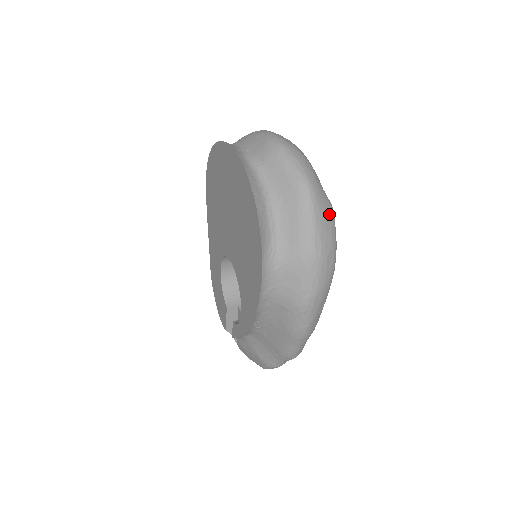
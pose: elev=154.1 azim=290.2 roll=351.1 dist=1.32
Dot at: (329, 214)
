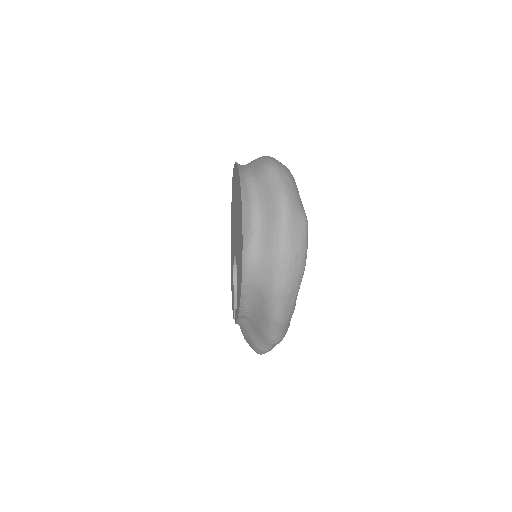
Dot at: (301, 223)
